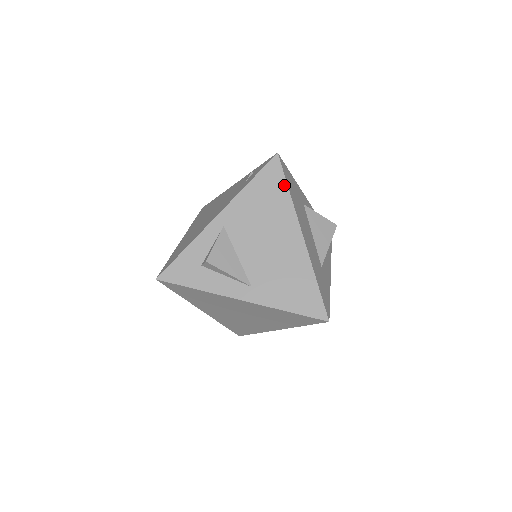
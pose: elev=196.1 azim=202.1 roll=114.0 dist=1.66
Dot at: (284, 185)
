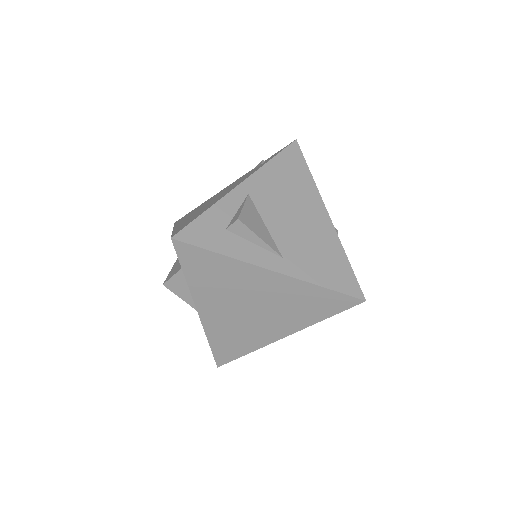
Dot at: (305, 167)
